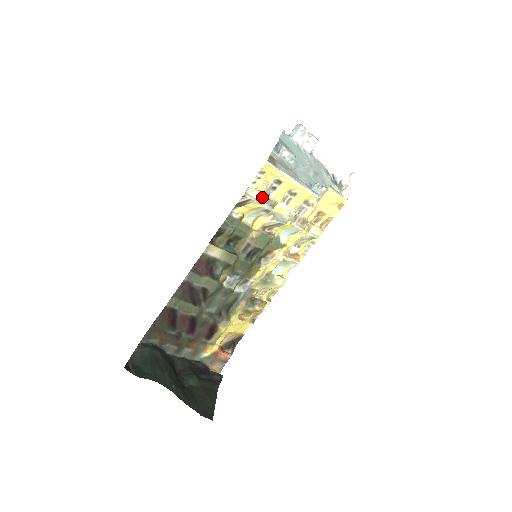
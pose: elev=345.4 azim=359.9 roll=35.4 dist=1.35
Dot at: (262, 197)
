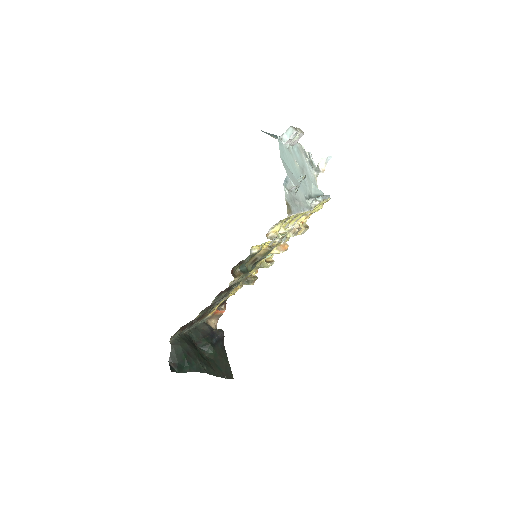
Dot at: occluded
